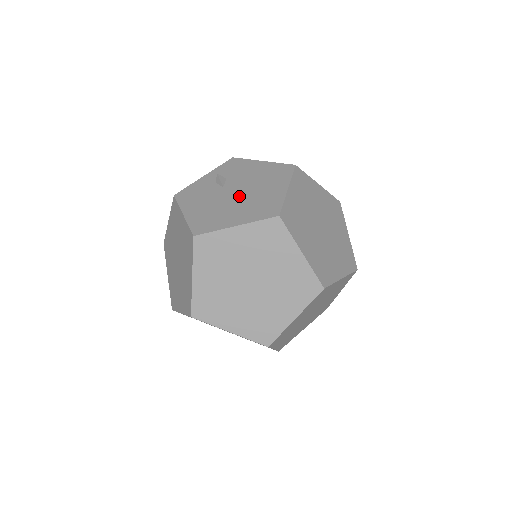
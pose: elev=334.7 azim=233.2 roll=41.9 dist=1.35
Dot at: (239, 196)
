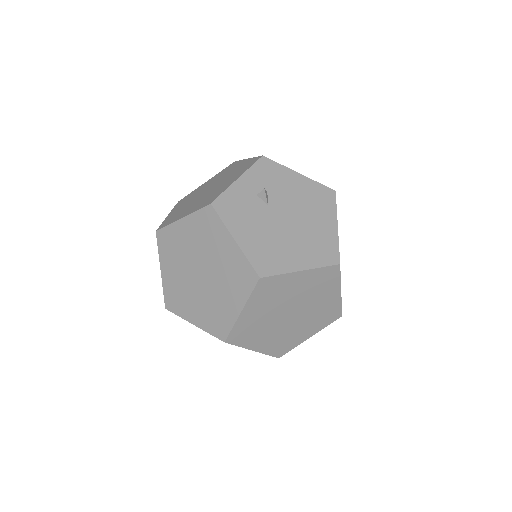
Dot at: (291, 225)
